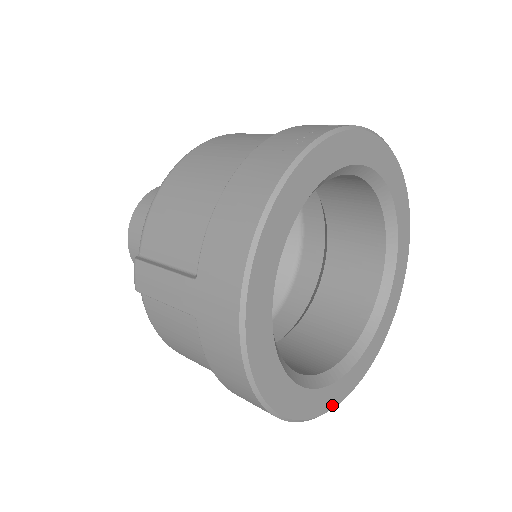
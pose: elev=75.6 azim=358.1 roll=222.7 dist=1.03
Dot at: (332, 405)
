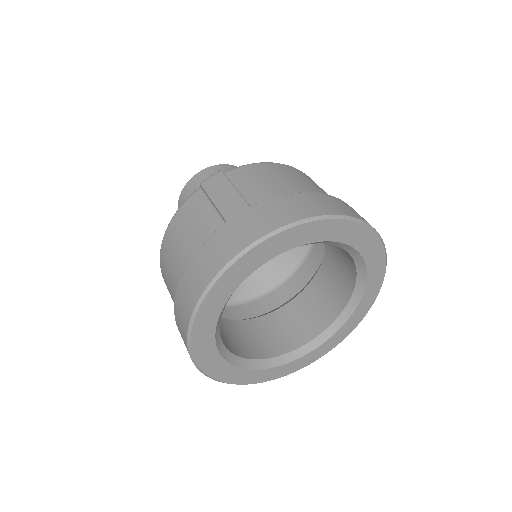
Dot at: (204, 367)
